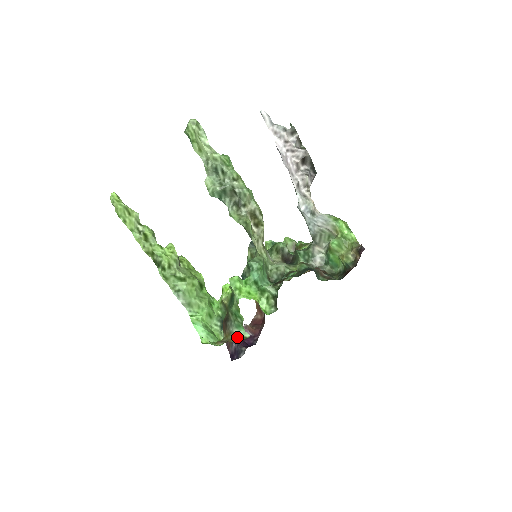
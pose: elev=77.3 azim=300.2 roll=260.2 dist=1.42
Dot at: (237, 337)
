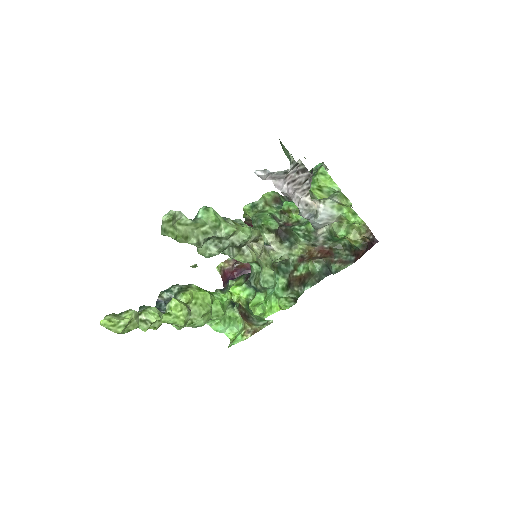
Dot at: (262, 326)
